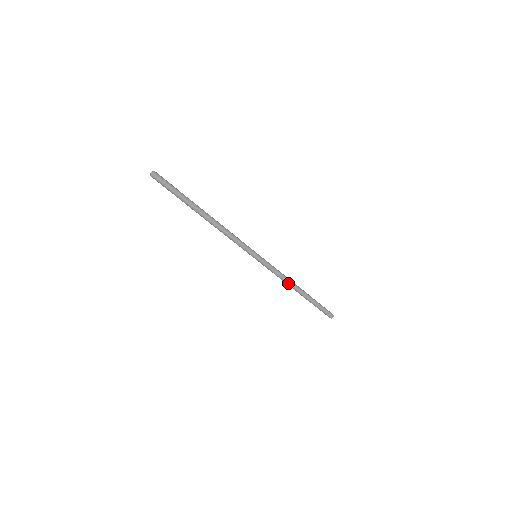
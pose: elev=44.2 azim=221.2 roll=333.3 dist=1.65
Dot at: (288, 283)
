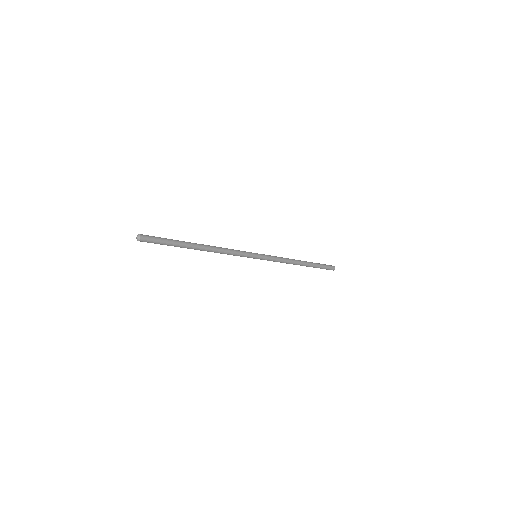
Dot at: (290, 263)
